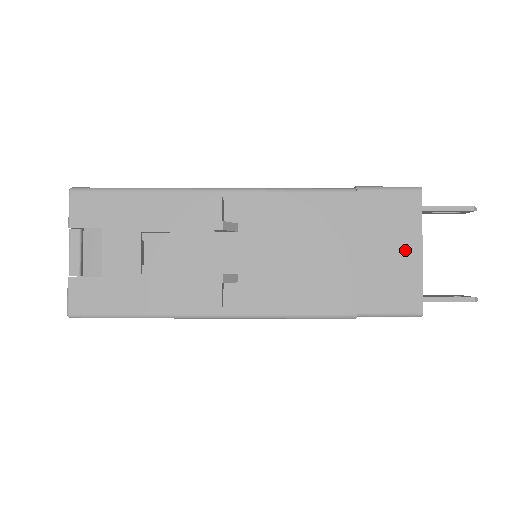
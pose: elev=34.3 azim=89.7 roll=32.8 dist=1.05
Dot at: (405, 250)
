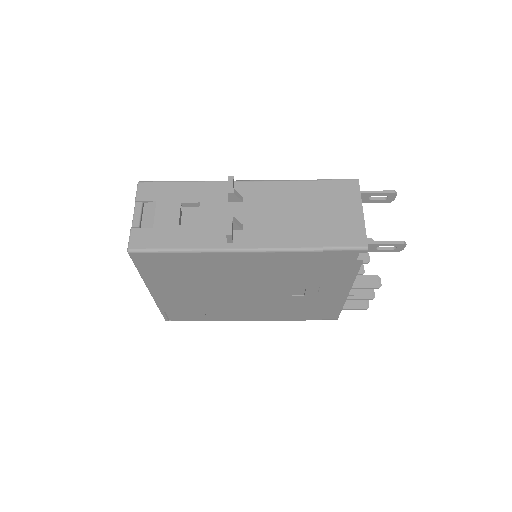
Dot at: (352, 211)
